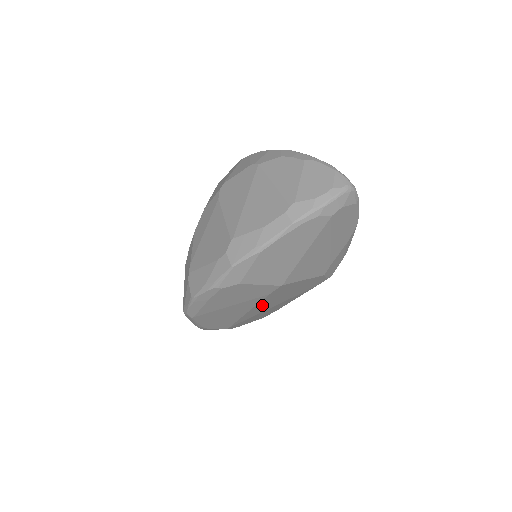
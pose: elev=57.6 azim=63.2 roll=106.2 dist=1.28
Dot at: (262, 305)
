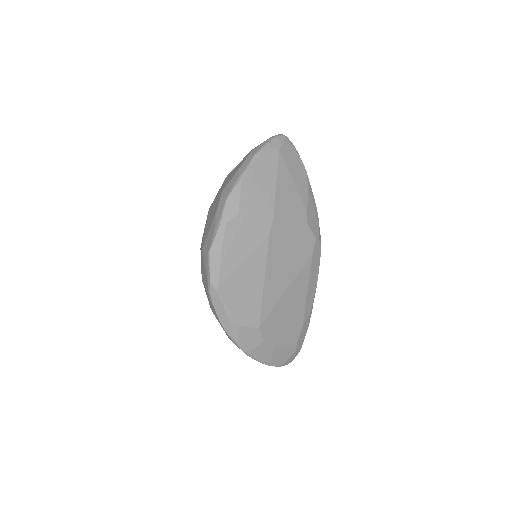
Dot at: (273, 270)
